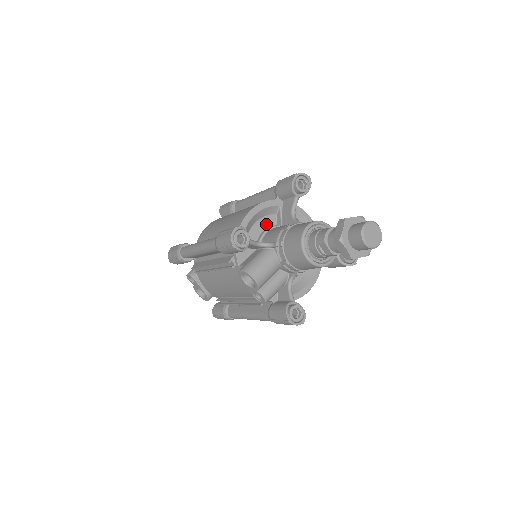
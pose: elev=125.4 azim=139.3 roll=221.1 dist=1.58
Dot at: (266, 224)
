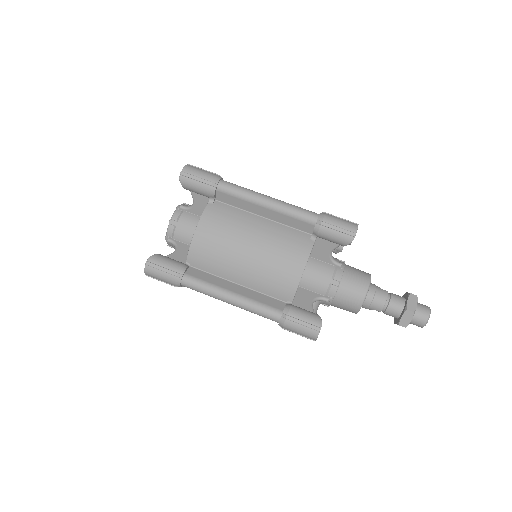
Dot at: occluded
